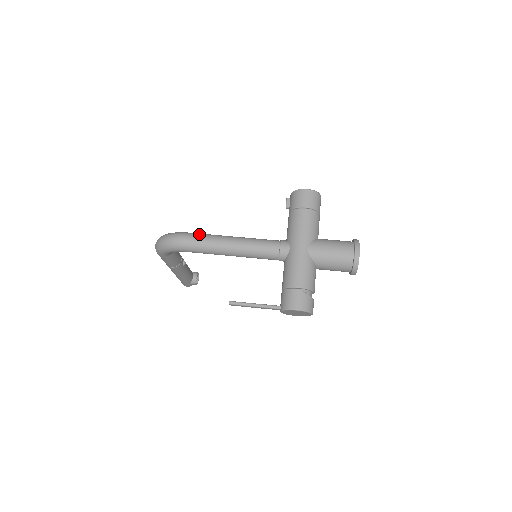
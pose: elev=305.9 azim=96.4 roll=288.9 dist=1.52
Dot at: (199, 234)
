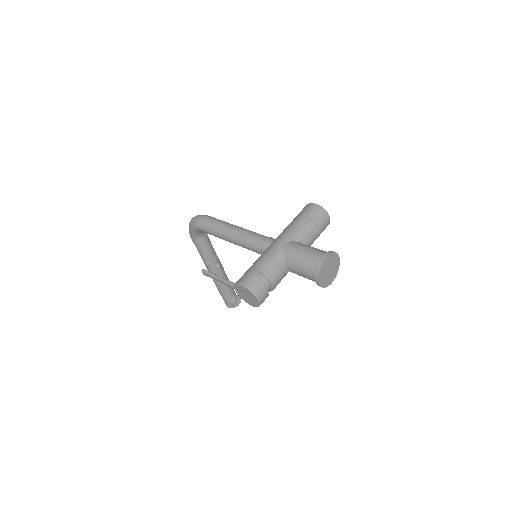
Dot at: occluded
